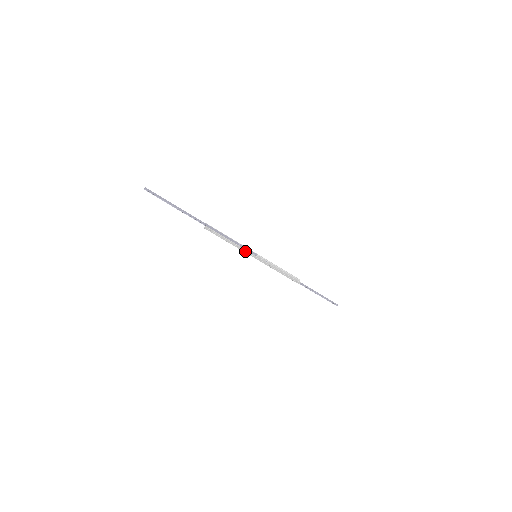
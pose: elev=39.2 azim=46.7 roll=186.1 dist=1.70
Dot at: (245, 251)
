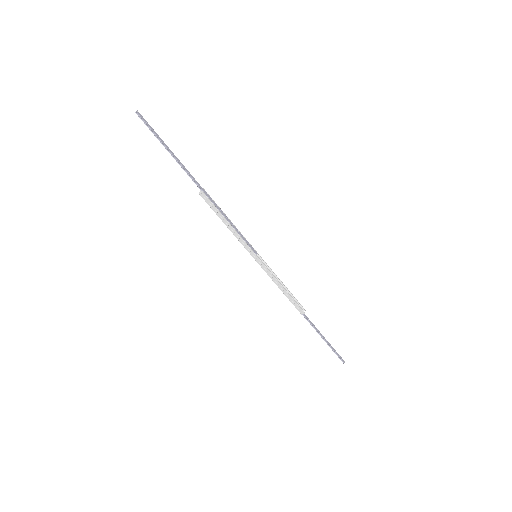
Dot at: (244, 244)
